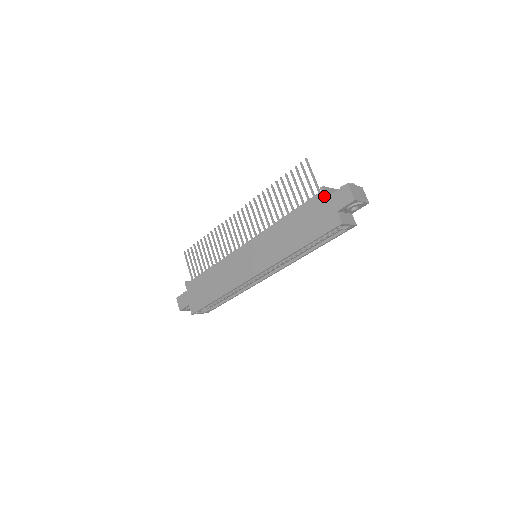
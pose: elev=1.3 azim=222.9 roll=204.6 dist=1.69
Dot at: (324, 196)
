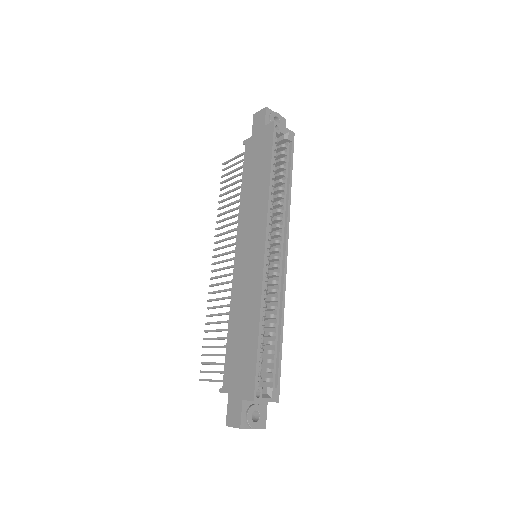
Dot at: (249, 140)
